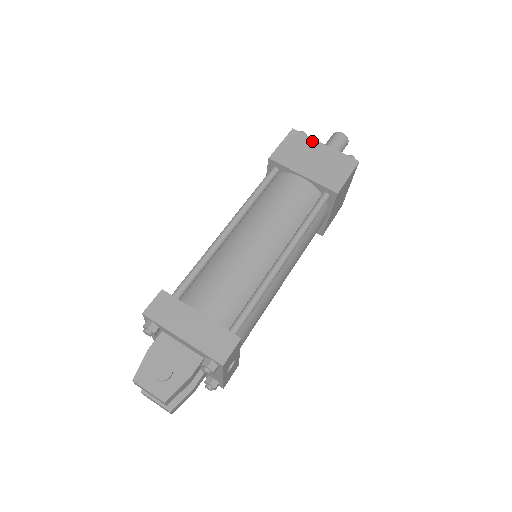
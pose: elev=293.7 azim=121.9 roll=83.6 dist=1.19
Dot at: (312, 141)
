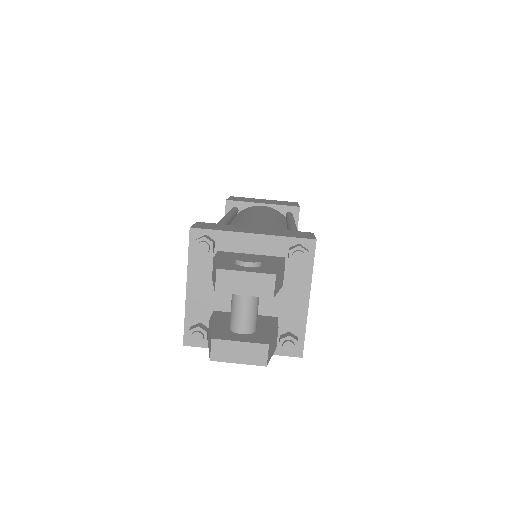
Dot at: (252, 198)
